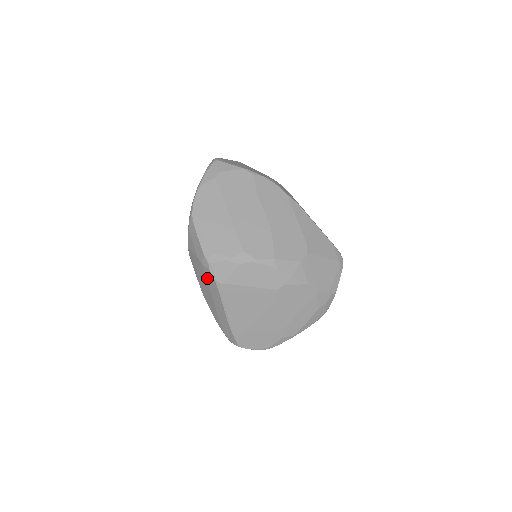
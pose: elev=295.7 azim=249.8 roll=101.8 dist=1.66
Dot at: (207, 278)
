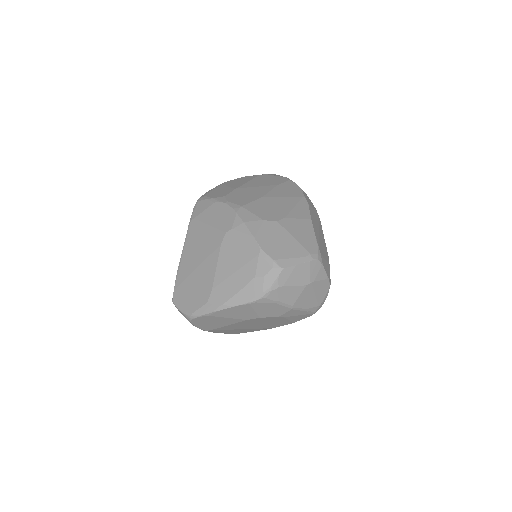
Dot at: occluded
